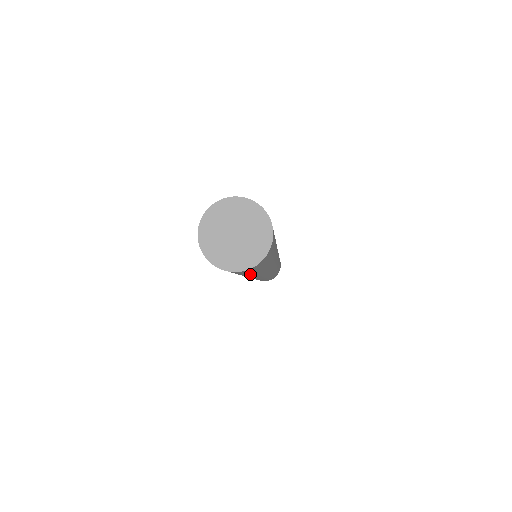
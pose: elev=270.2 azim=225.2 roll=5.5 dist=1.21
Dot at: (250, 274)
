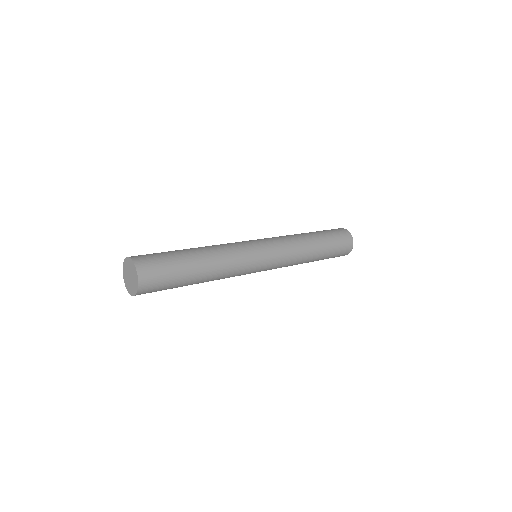
Dot at: (184, 285)
